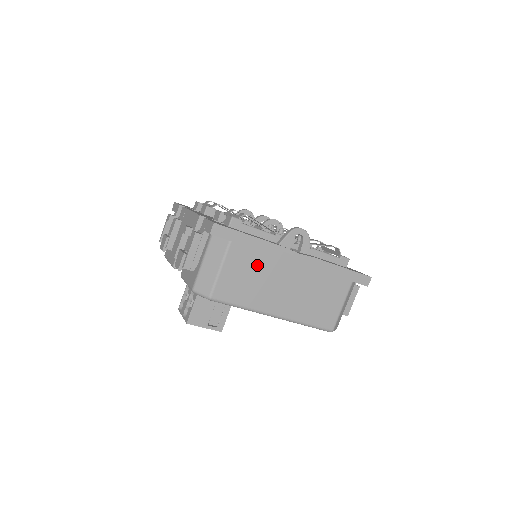
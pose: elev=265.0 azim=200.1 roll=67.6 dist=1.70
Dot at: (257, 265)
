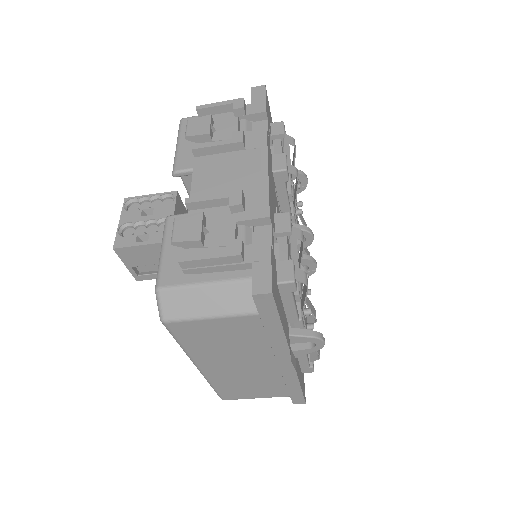
Dot at: (247, 341)
